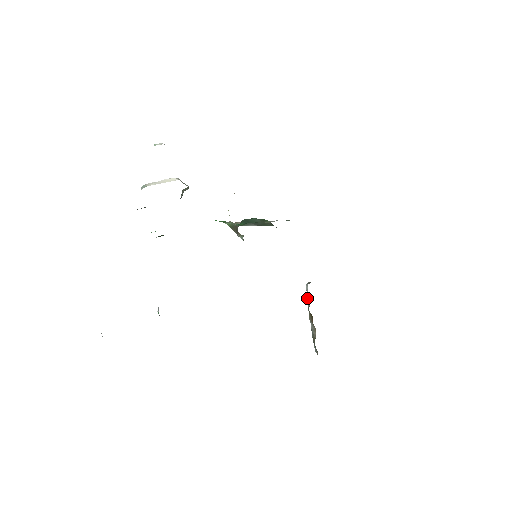
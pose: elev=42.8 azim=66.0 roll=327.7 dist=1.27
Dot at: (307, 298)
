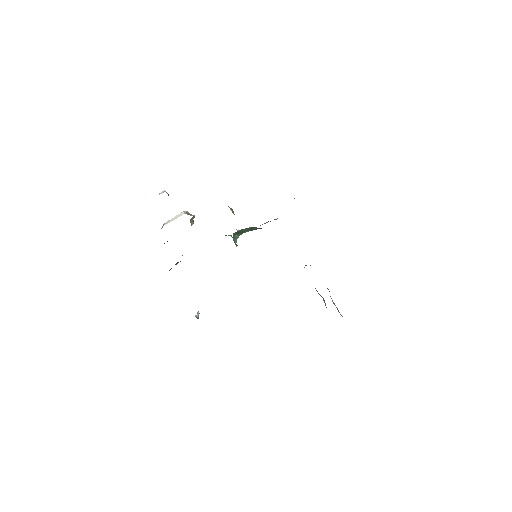
Dot at: occluded
